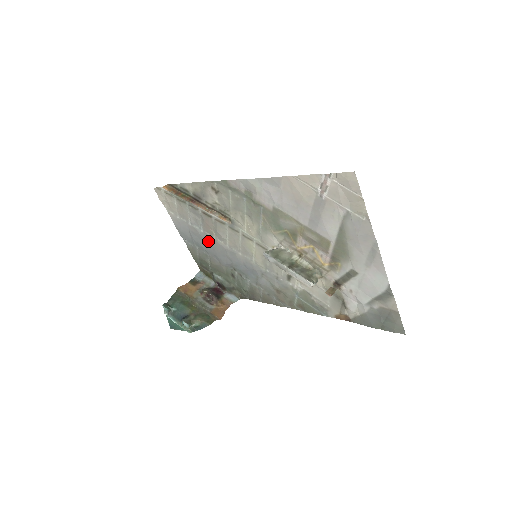
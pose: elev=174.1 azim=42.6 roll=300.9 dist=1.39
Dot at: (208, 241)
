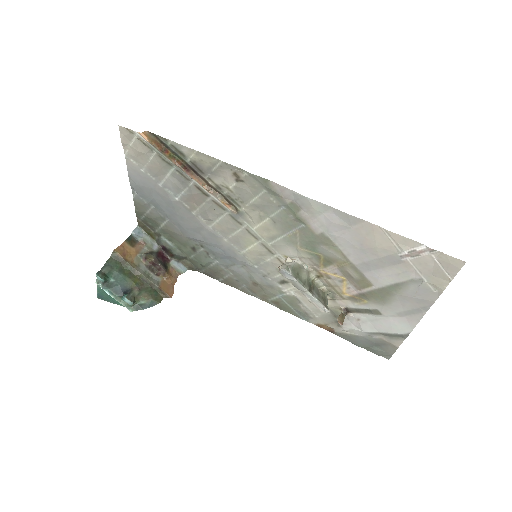
Dot at: (179, 210)
